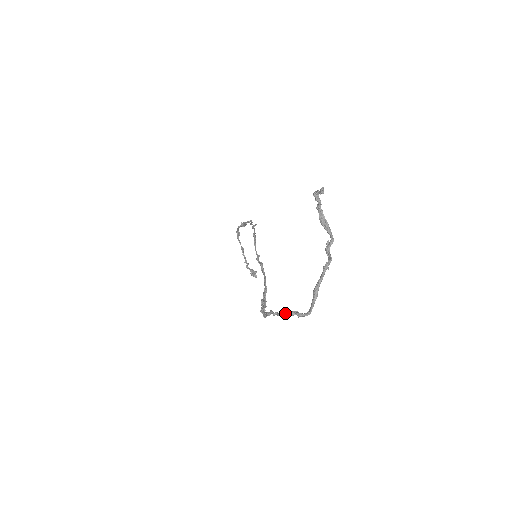
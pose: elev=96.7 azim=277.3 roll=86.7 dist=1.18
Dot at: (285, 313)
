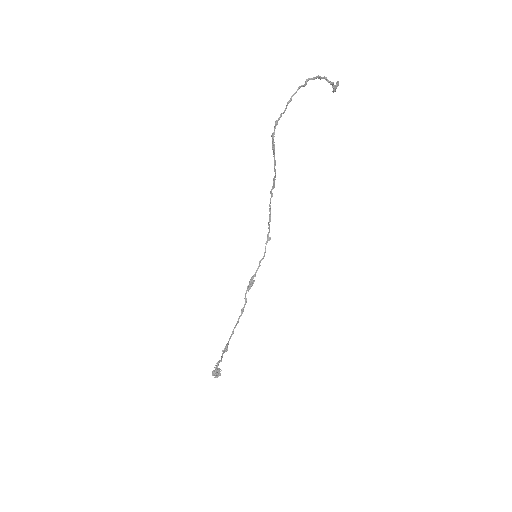
Dot at: (298, 88)
